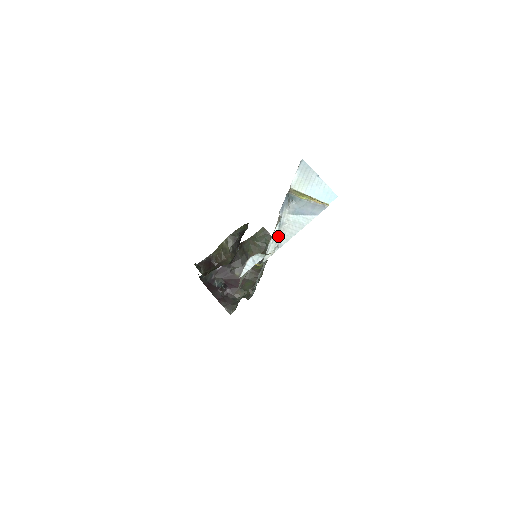
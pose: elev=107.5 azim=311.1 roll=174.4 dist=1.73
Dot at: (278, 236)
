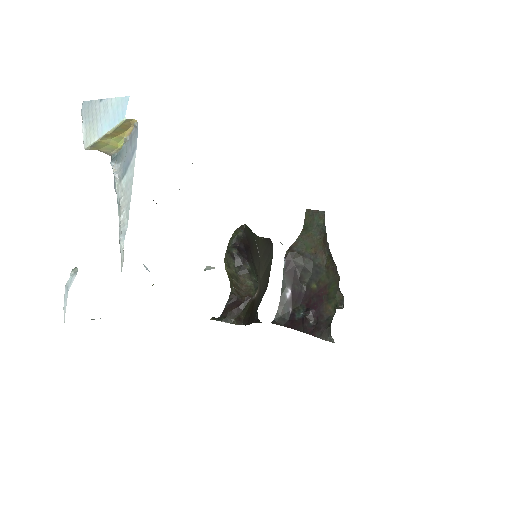
Dot at: (120, 223)
